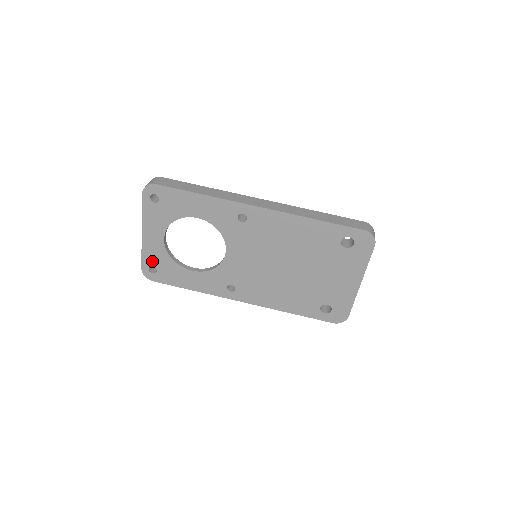
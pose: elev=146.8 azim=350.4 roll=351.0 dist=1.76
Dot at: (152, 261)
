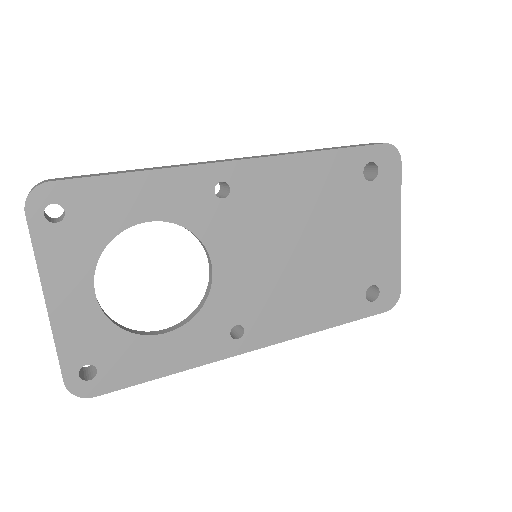
Dot at: (82, 354)
